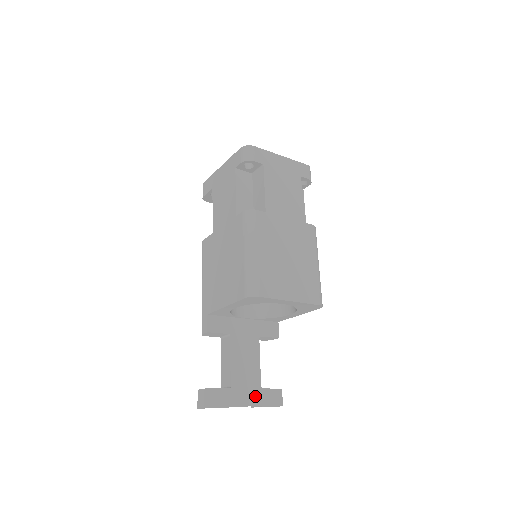
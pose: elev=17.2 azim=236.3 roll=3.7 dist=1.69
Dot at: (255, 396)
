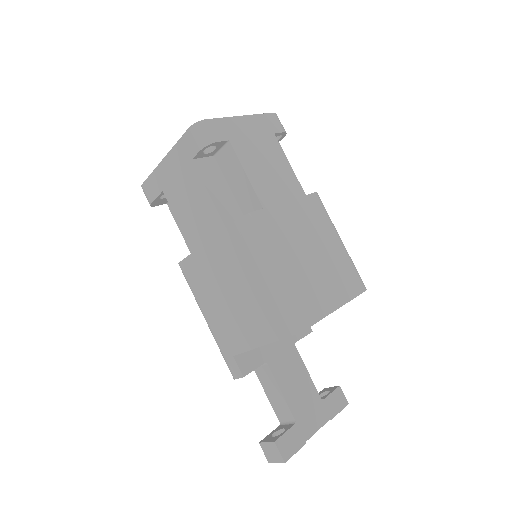
Dot at: (321, 413)
